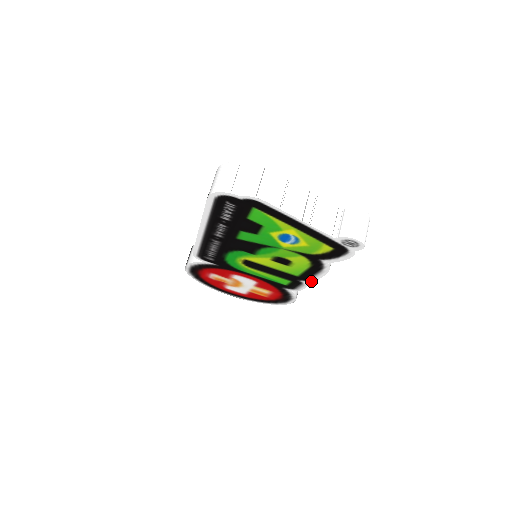
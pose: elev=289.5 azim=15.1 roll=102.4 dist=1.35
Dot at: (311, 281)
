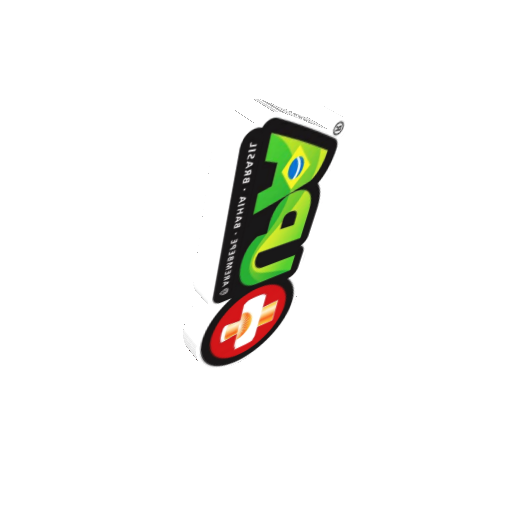
Dot at: (310, 236)
